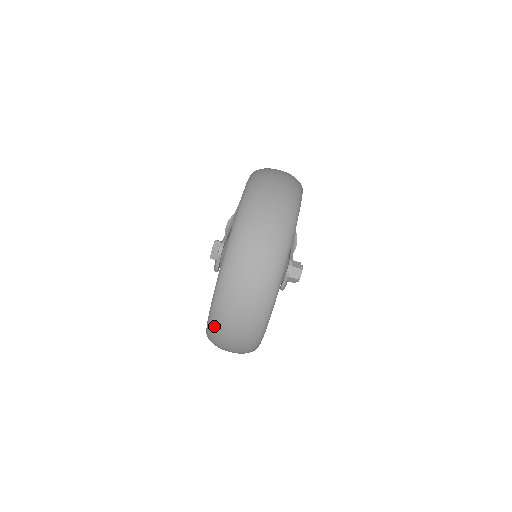
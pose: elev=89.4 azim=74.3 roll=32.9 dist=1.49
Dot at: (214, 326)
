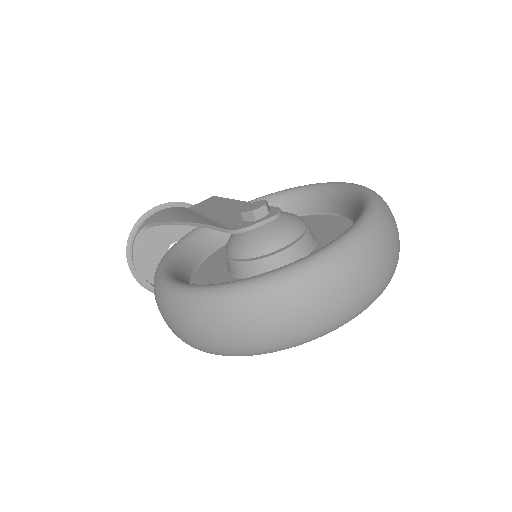
Dot at: (304, 280)
